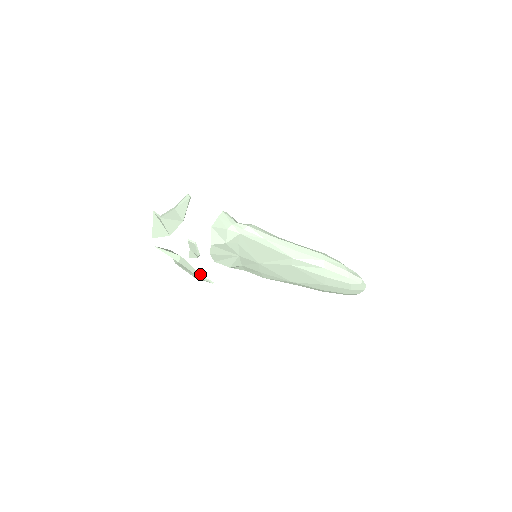
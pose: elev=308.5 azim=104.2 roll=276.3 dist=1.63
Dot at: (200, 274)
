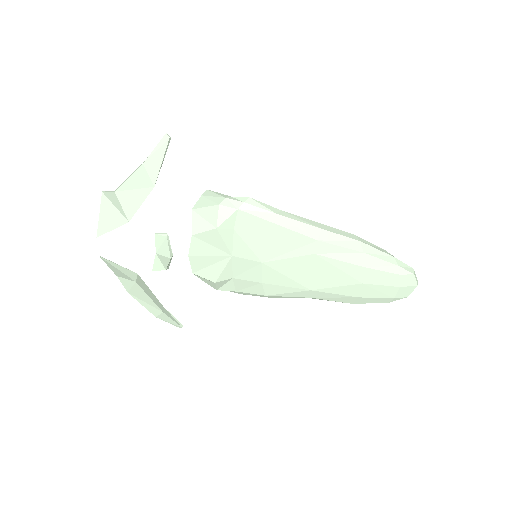
Dot at: (164, 308)
